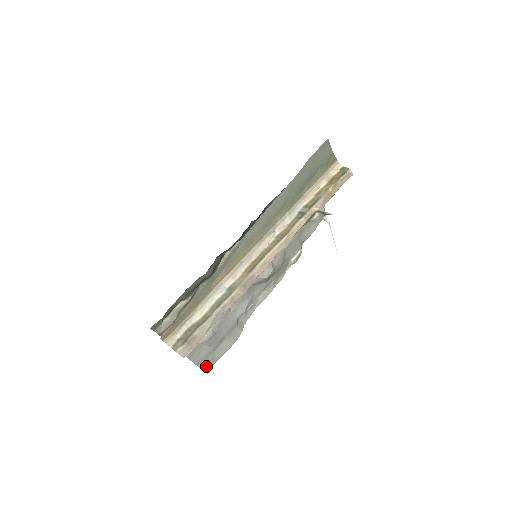
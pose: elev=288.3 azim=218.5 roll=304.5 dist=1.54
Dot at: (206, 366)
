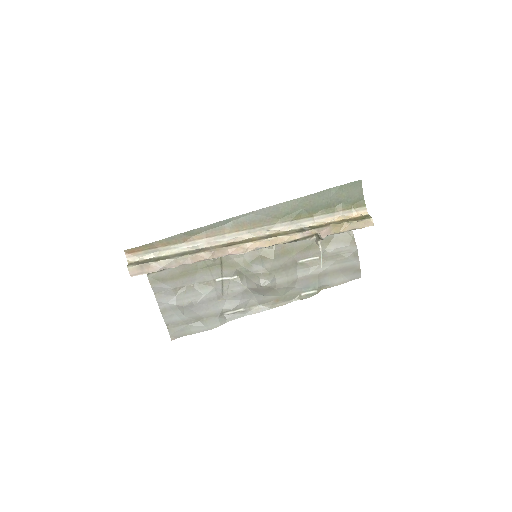
Dot at: (174, 332)
